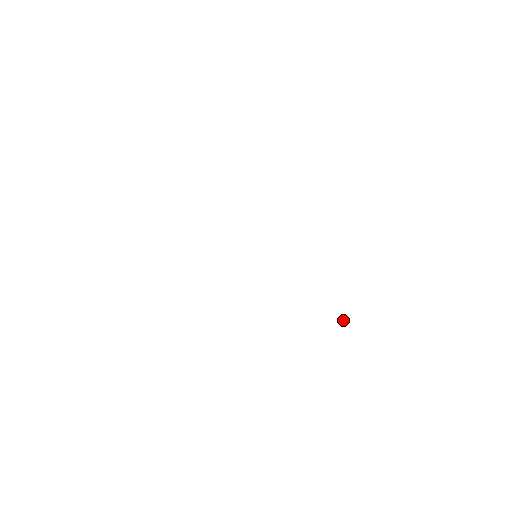
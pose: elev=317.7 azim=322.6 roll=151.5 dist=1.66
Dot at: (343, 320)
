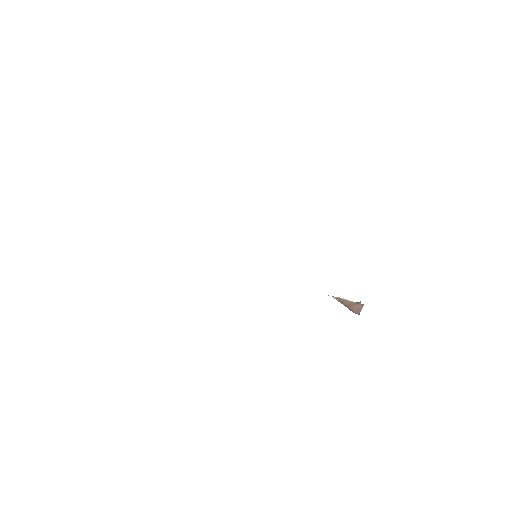
Dot at: occluded
